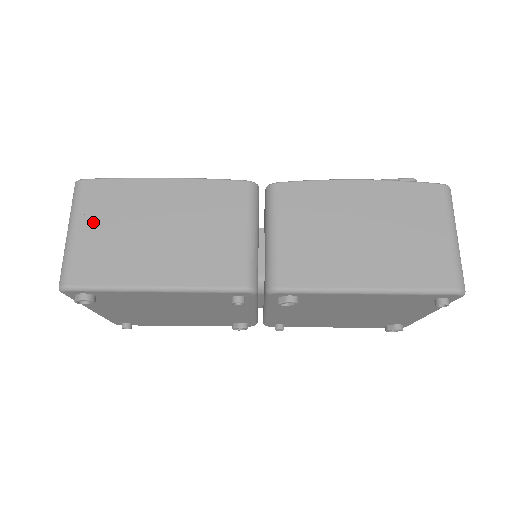
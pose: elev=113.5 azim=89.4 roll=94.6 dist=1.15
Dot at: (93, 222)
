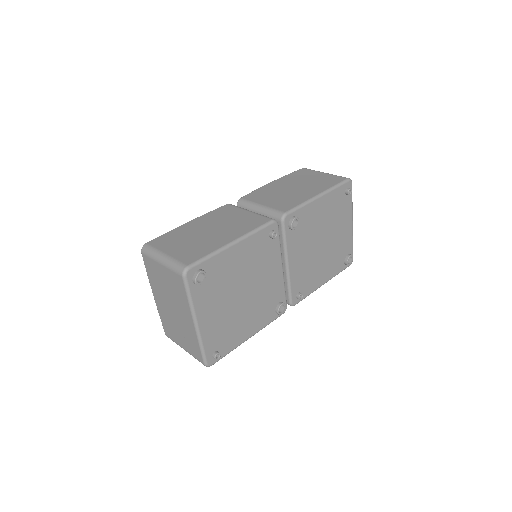
Dot at: (171, 247)
